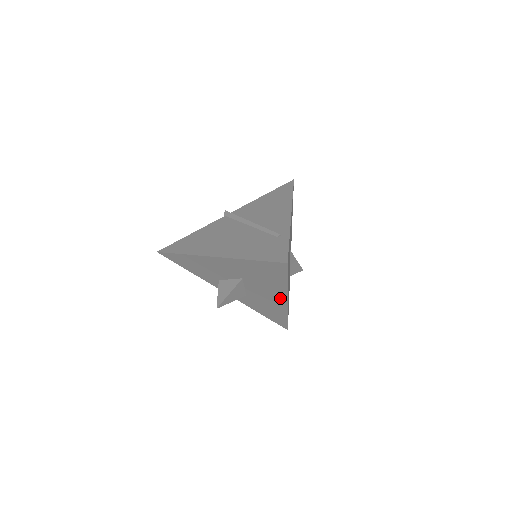
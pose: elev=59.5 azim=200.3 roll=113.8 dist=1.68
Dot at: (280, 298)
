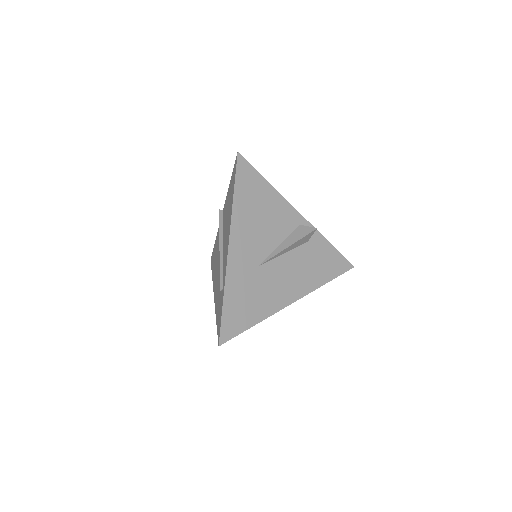
Dot at: occluded
